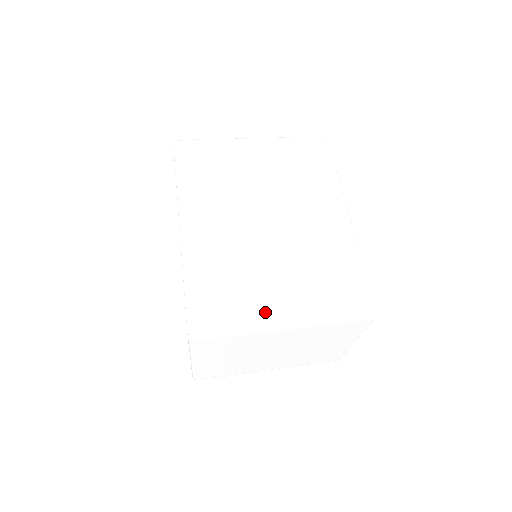
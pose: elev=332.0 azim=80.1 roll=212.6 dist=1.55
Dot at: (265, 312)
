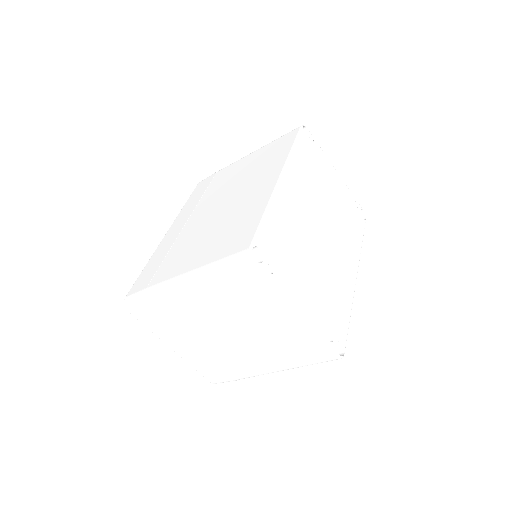
Dot at: (169, 277)
